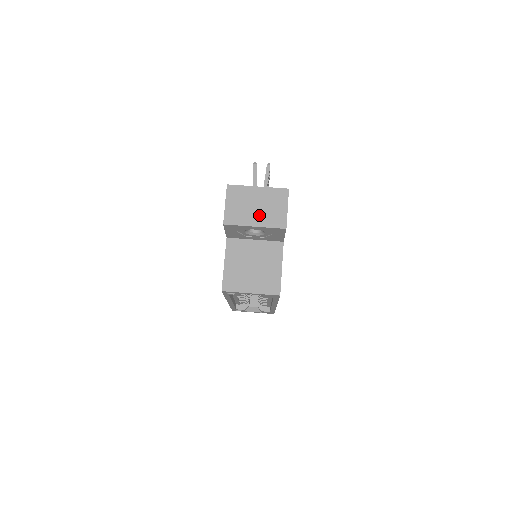
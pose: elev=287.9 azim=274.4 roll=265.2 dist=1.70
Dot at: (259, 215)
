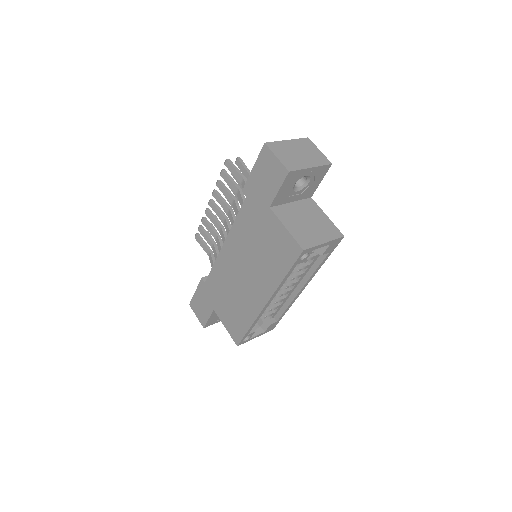
Dot at: (307, 159)
